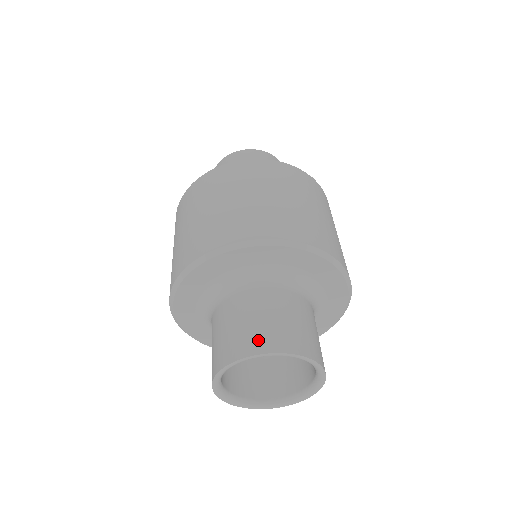
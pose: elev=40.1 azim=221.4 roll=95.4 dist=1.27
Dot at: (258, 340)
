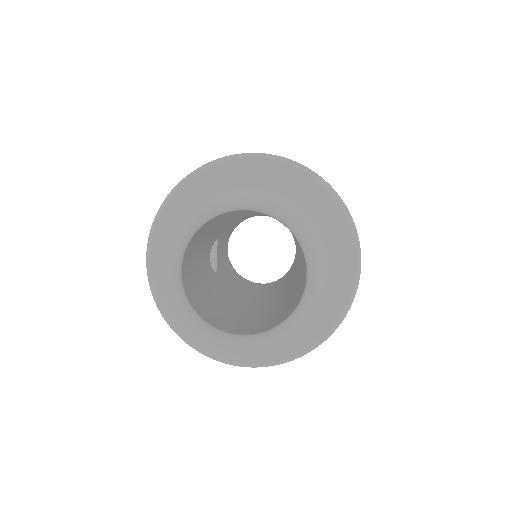
Dot at: occluded
